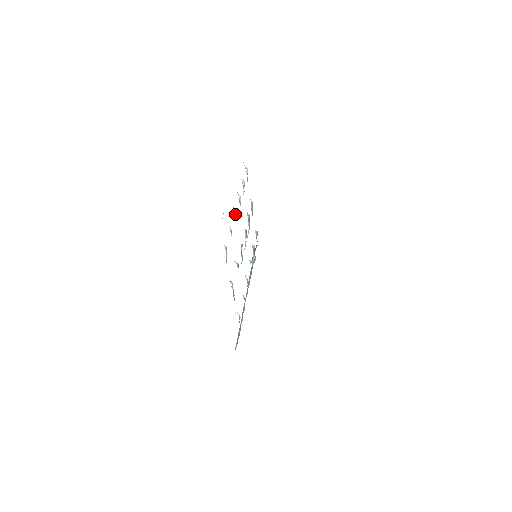
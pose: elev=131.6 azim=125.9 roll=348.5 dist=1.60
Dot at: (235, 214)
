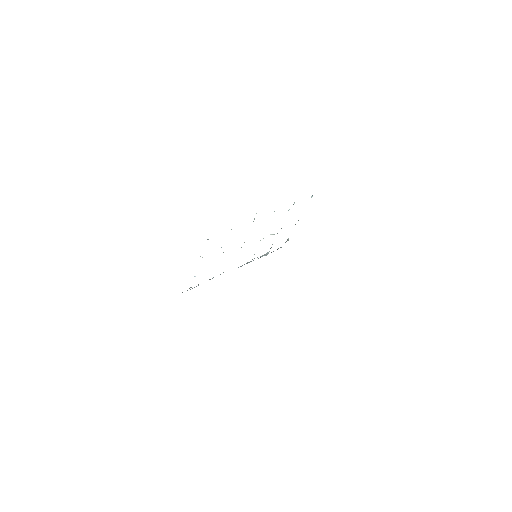
Dot at: occluded
